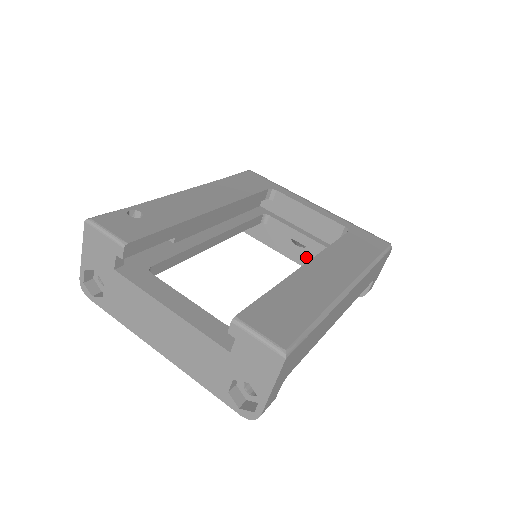
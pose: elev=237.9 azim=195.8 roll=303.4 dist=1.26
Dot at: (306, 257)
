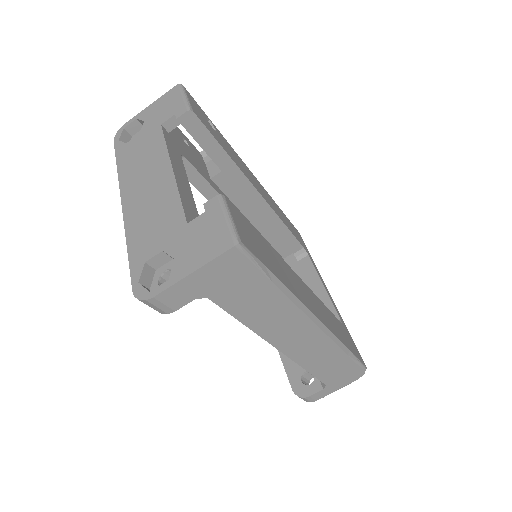
Dot at: occluded
